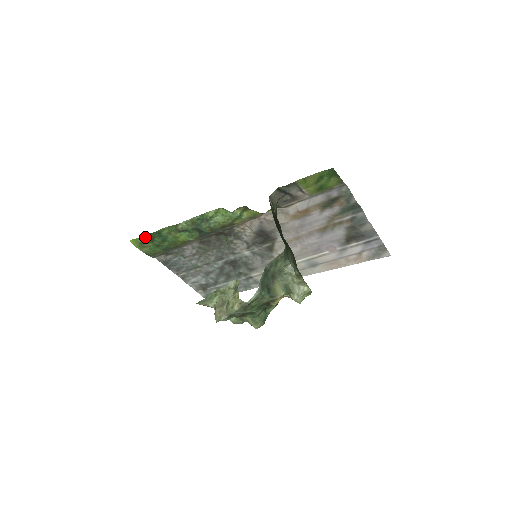
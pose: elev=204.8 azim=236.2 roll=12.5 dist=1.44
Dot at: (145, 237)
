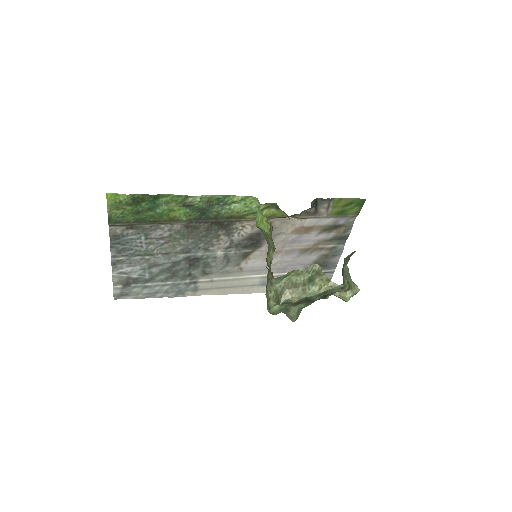
Dot at: (134, 196)
